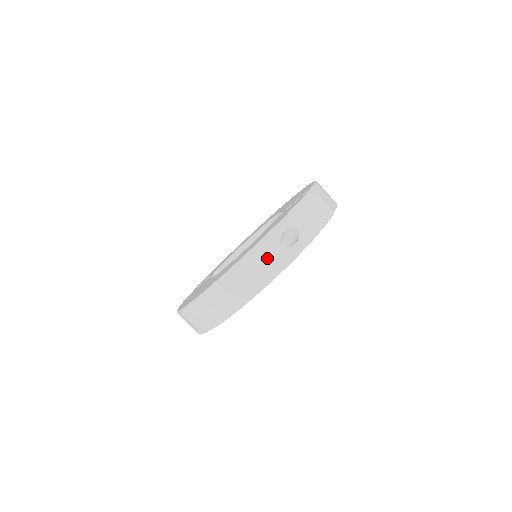
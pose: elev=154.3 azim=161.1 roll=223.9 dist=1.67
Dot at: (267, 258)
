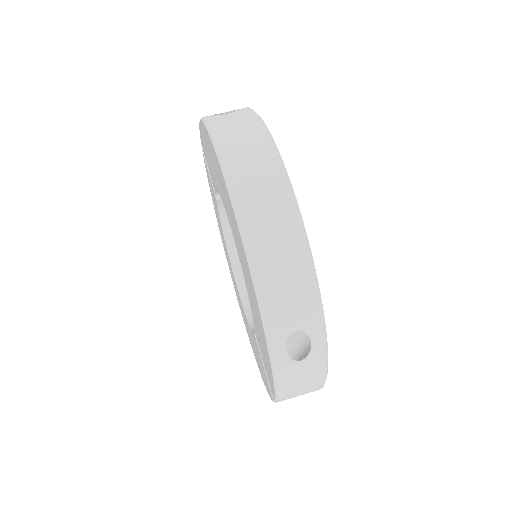
Dot at: (230, 121)
